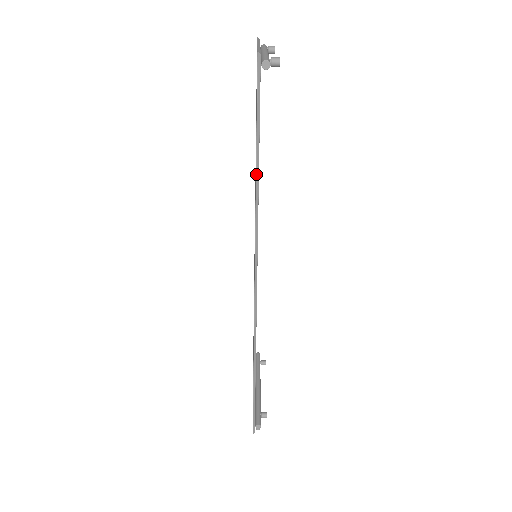
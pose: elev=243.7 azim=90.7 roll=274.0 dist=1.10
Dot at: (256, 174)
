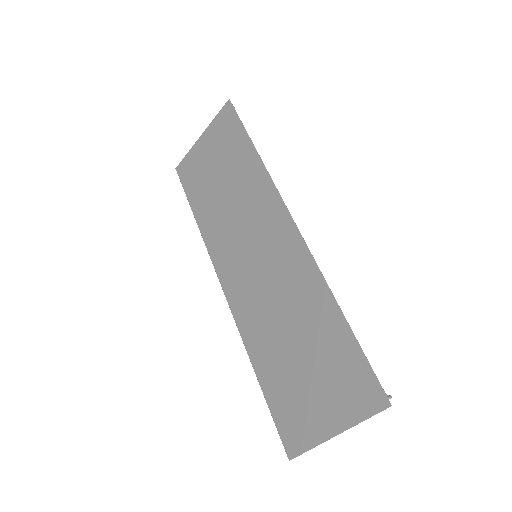
Dot at: (256, 376)
